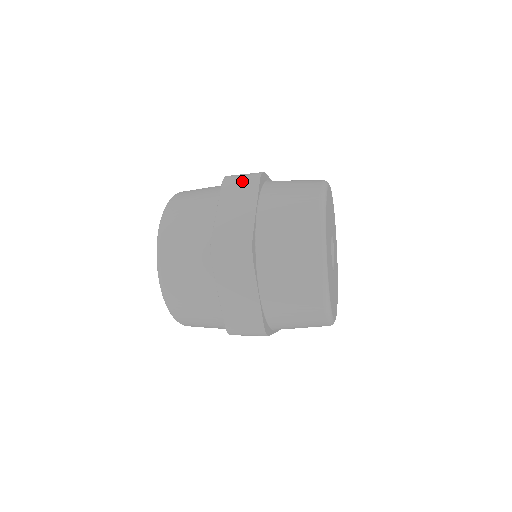
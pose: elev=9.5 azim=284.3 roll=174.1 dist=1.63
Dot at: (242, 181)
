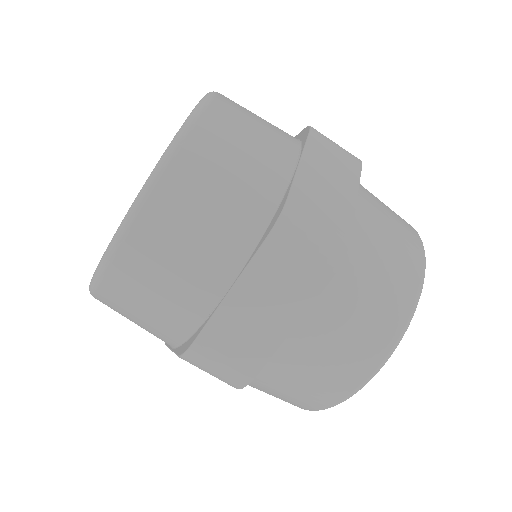
Dot at: (339, 150)
